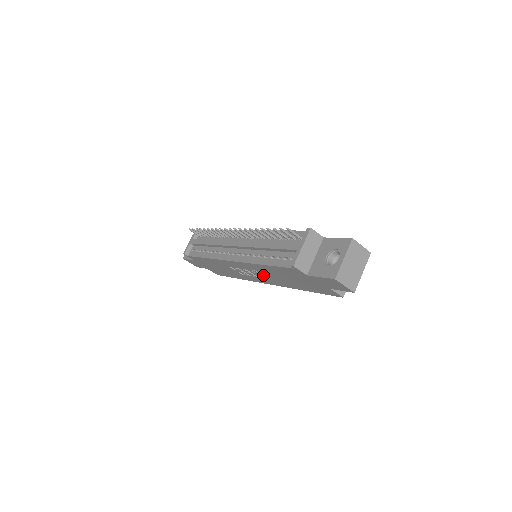
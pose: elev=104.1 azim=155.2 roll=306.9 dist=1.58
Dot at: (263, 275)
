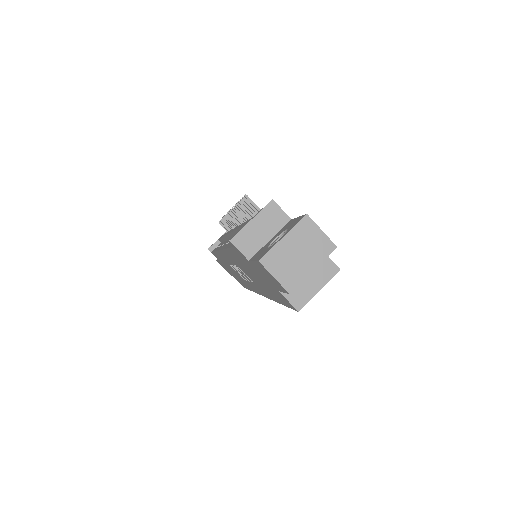
Dot at: occluded
